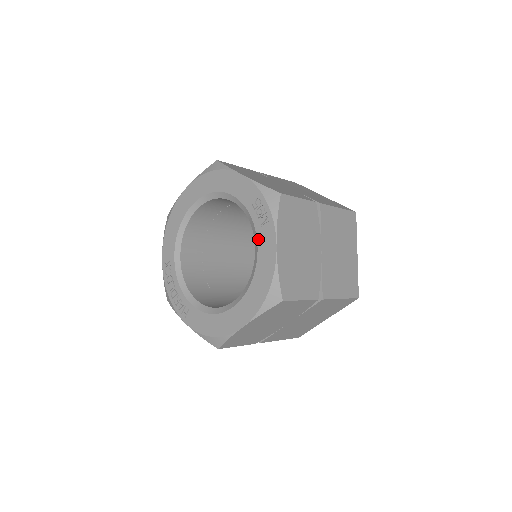
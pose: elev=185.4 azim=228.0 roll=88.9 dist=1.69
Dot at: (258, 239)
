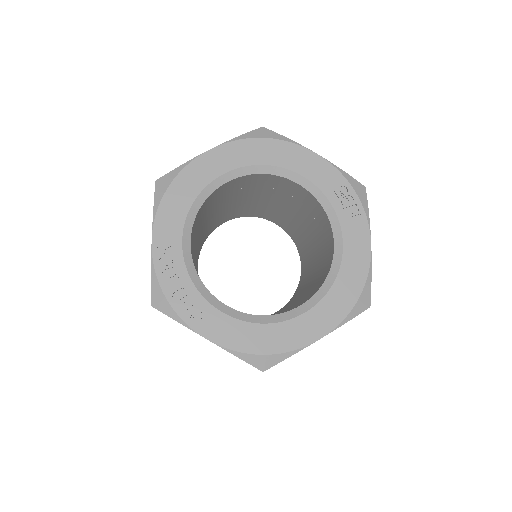
Dot at: (344, 233)
